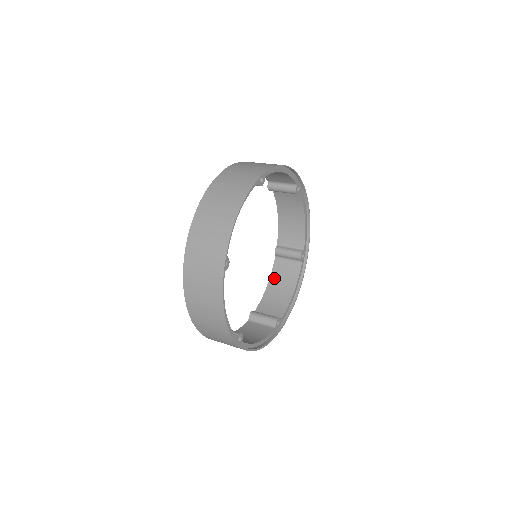
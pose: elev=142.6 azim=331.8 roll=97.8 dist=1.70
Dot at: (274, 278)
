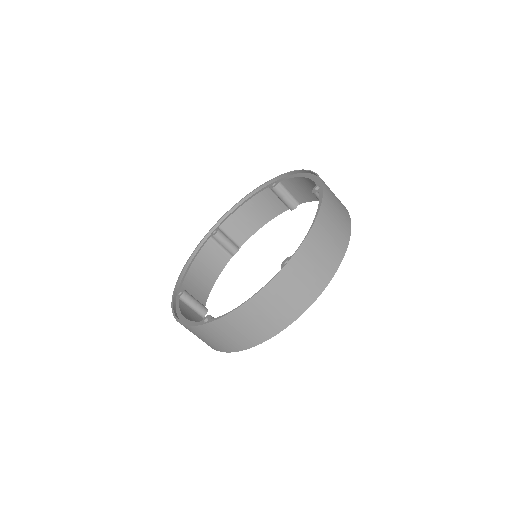
Dot at: (254, 201)
